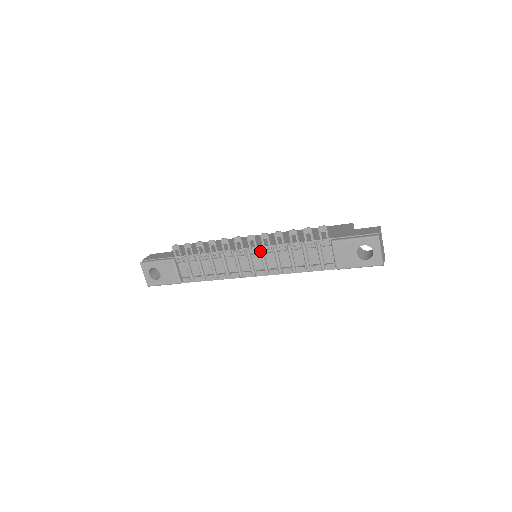
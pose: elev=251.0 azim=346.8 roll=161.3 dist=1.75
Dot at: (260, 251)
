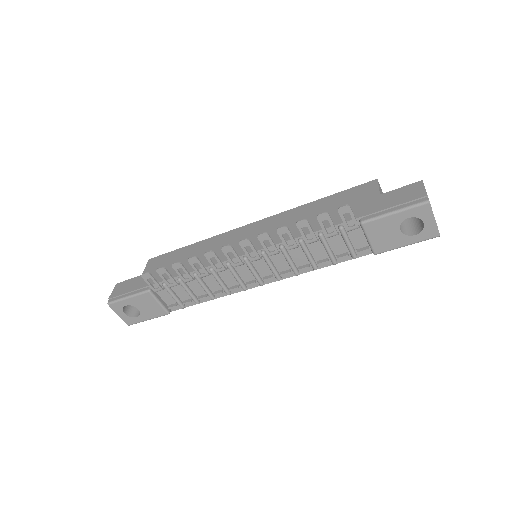
Dot at: (262, 256)
